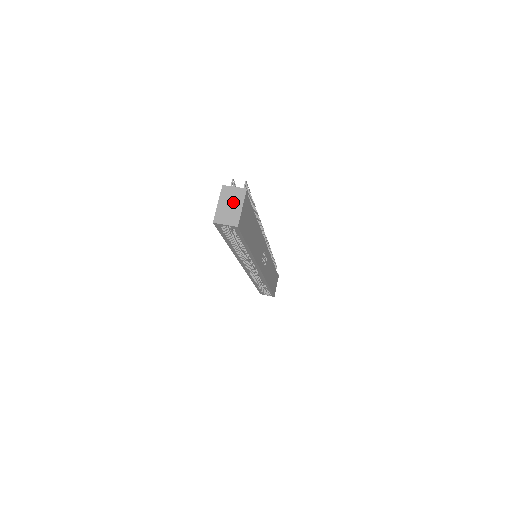
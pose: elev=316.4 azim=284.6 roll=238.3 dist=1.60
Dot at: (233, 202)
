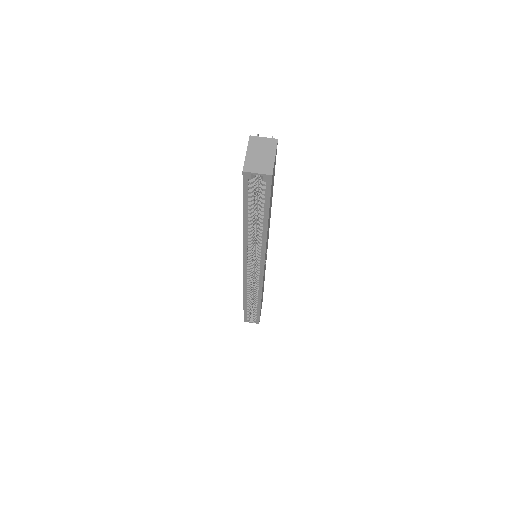
Dot at: (264, 151)
